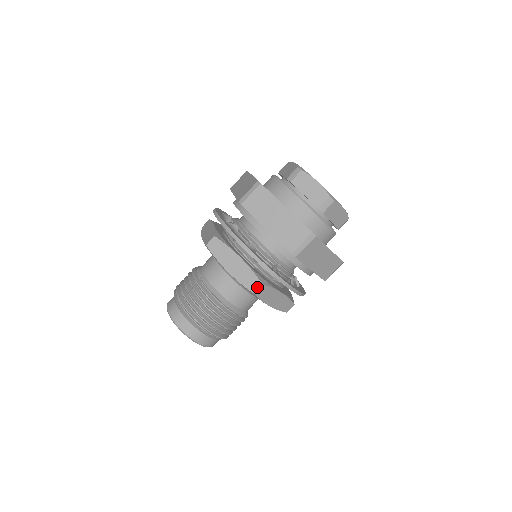
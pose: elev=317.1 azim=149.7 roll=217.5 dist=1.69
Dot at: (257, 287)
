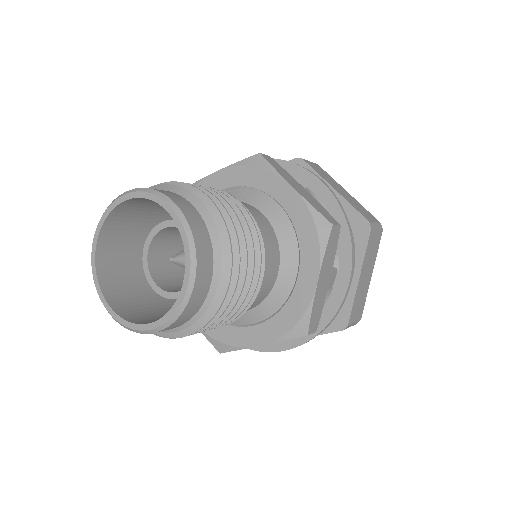
Dot at: (335, 223)
